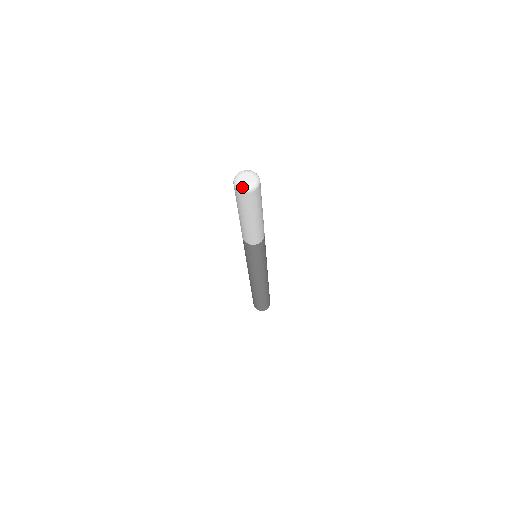
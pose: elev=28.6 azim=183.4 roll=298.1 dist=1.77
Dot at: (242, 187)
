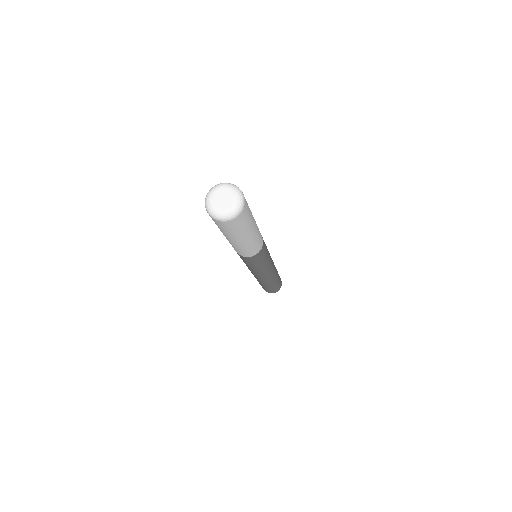
Dot at: (221, 215)
